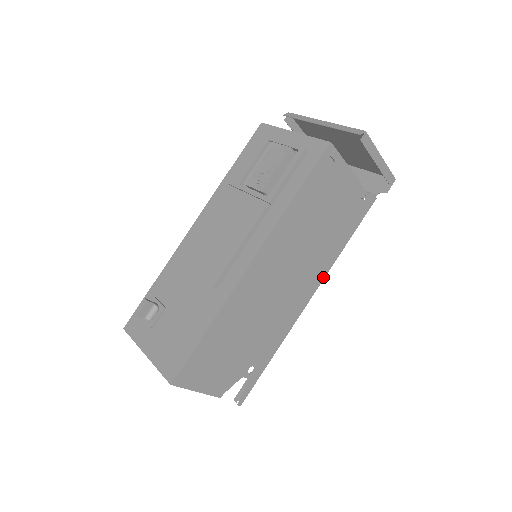
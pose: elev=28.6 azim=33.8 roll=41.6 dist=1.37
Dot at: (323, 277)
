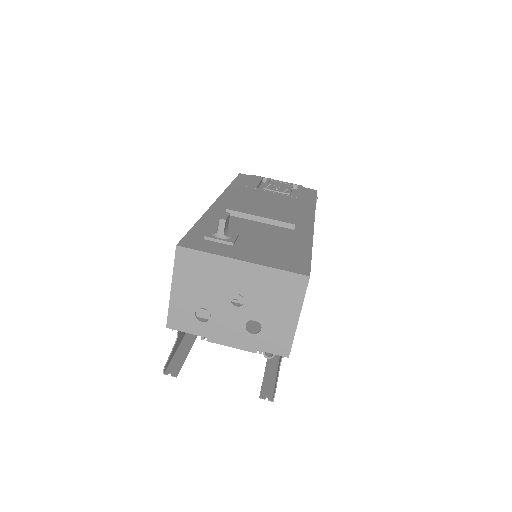
Dot at: occluded
